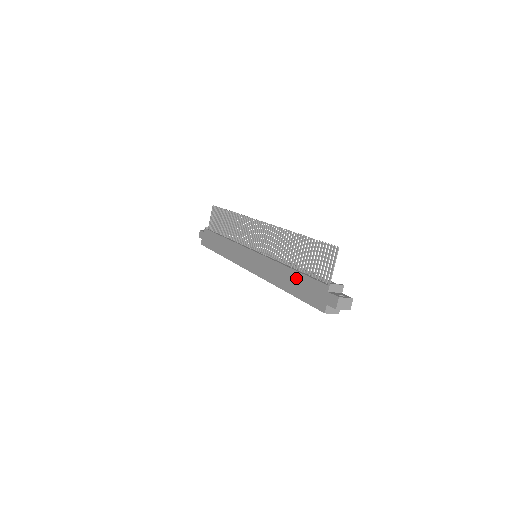
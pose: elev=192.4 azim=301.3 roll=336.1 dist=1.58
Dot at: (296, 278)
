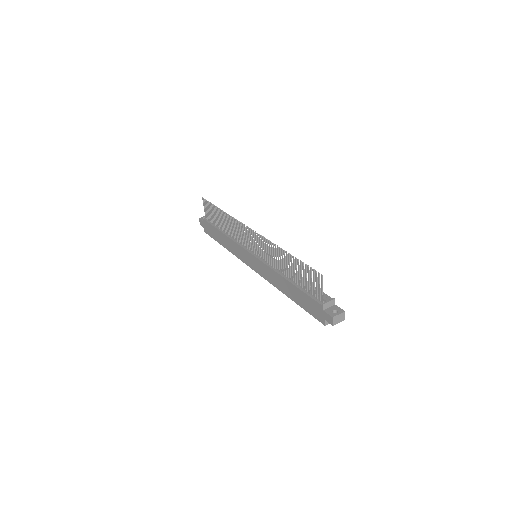
Dot at: (295, 291)
